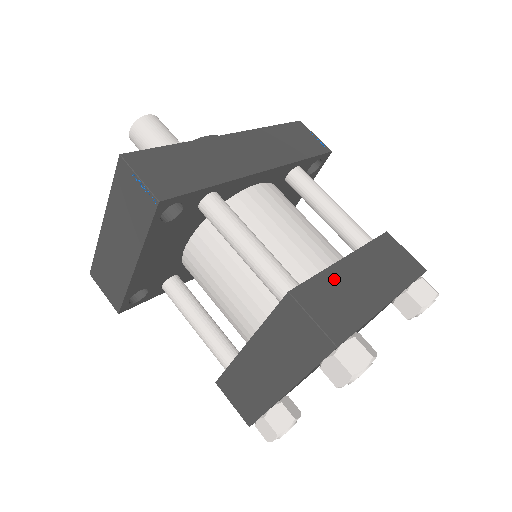
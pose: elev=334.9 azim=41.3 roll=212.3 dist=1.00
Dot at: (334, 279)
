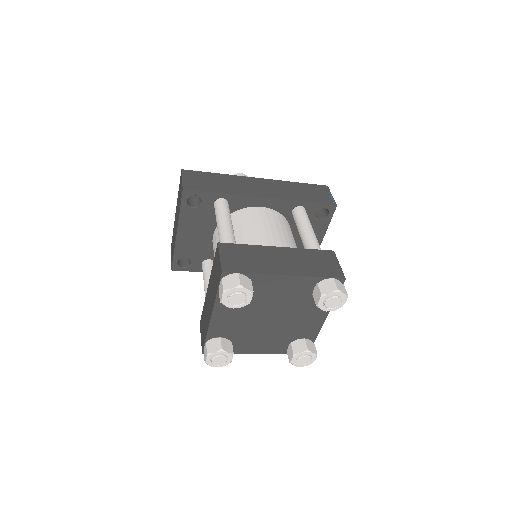
Dot at: (257, 251)
